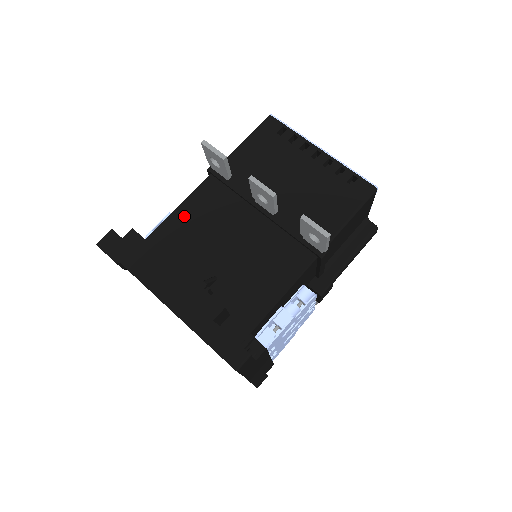
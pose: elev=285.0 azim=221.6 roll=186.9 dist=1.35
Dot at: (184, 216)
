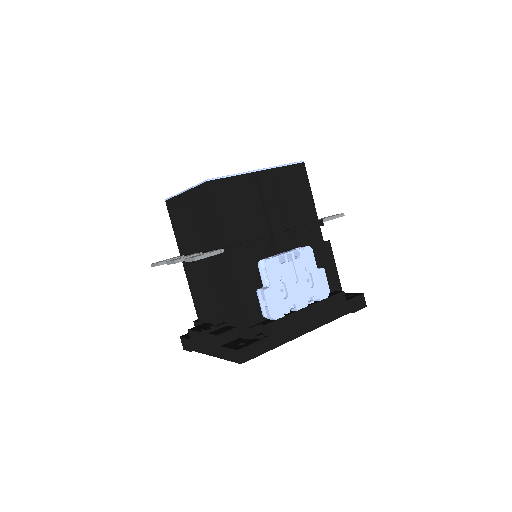
Dot at: (194, 295)
